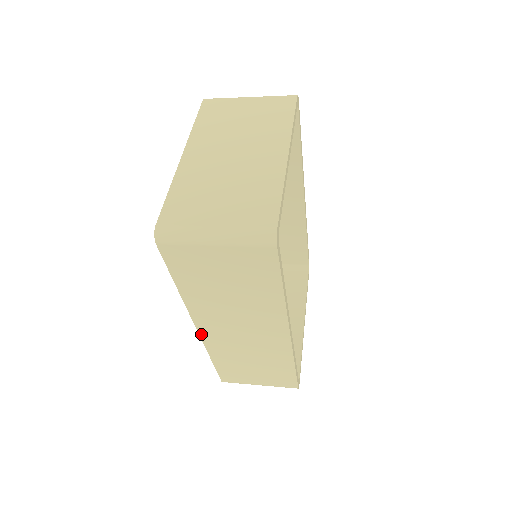
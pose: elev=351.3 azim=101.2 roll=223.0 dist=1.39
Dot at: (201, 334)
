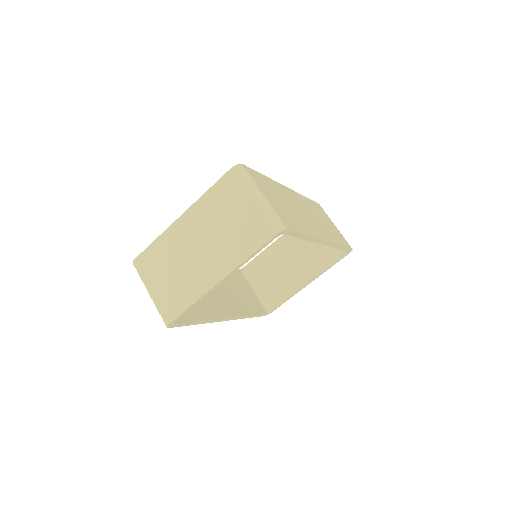
Dot at: occluded
